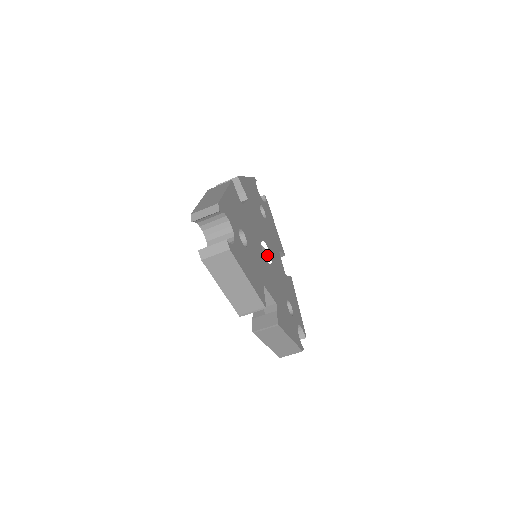
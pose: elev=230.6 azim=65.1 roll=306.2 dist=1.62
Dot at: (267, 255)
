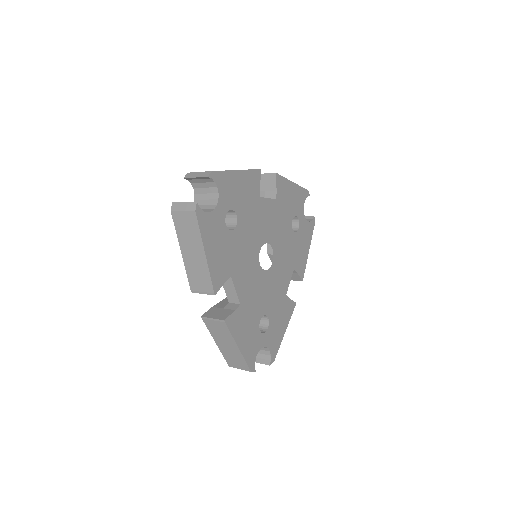
Dot at: occluded
